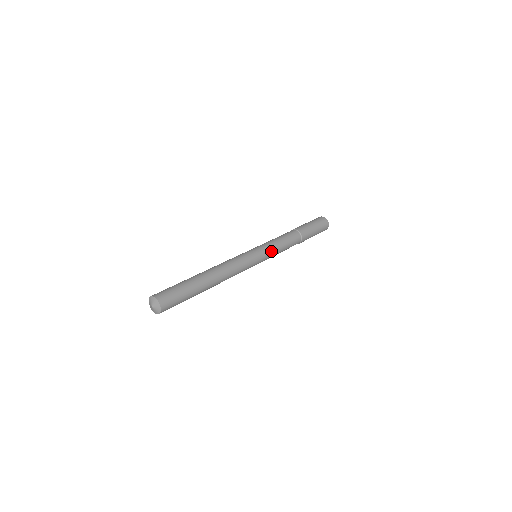
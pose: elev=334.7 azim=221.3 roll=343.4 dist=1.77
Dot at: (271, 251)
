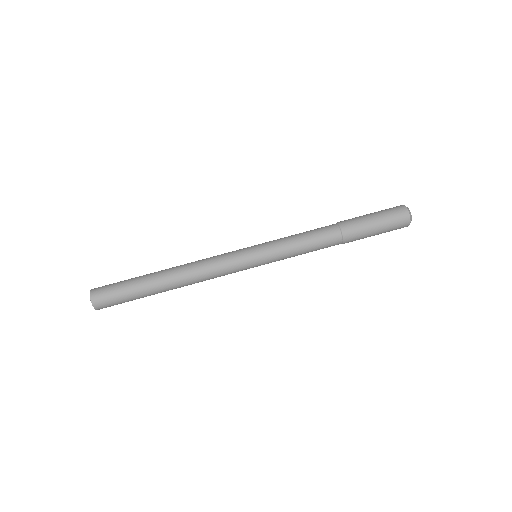
Dot at: occluded
